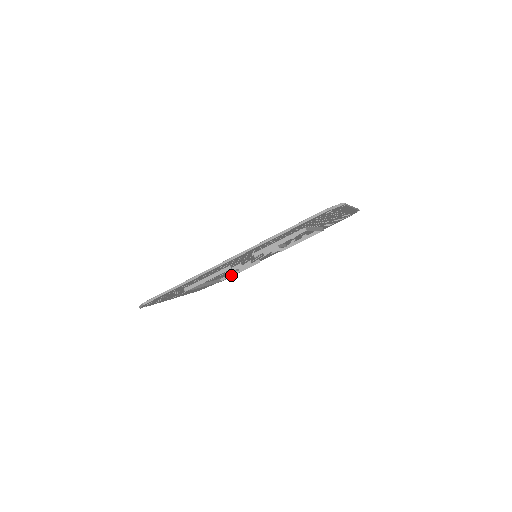
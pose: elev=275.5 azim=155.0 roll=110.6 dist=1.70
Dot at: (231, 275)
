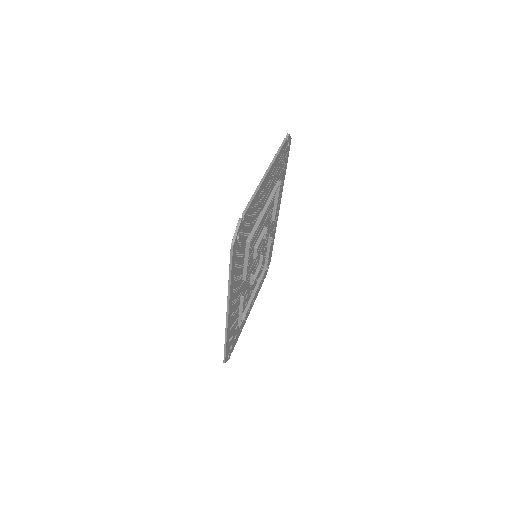
Dot at: (267, 260)
